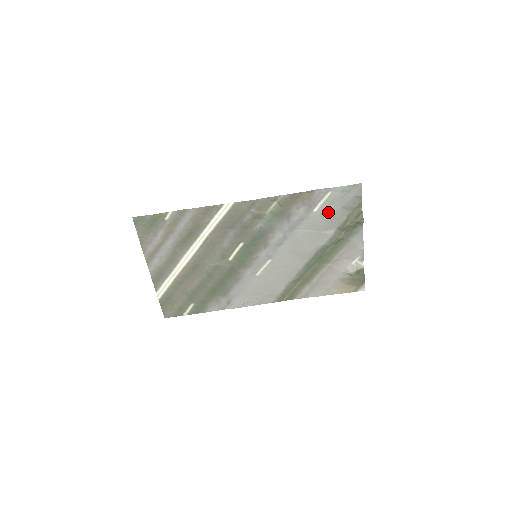
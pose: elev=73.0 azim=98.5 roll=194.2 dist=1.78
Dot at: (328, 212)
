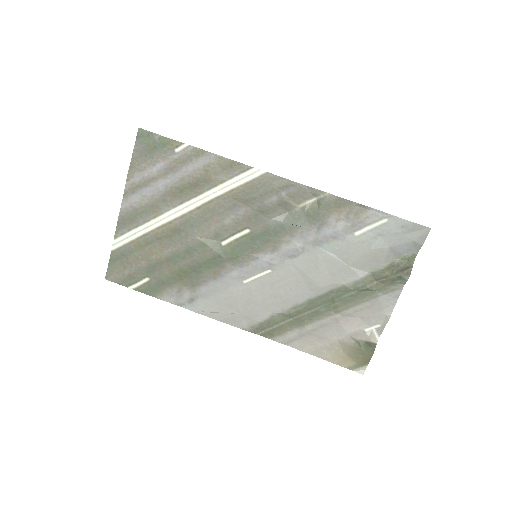
Dot at: (371, 245)
